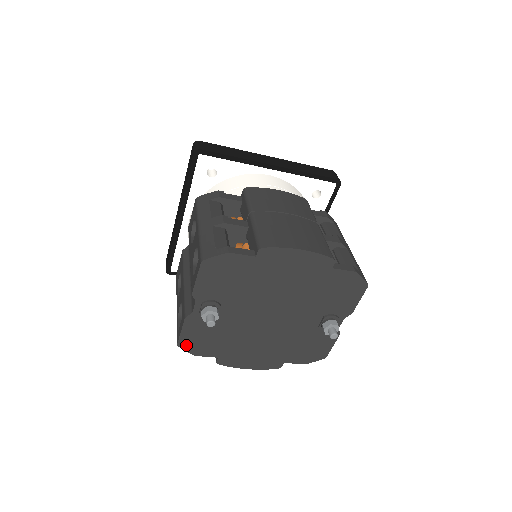
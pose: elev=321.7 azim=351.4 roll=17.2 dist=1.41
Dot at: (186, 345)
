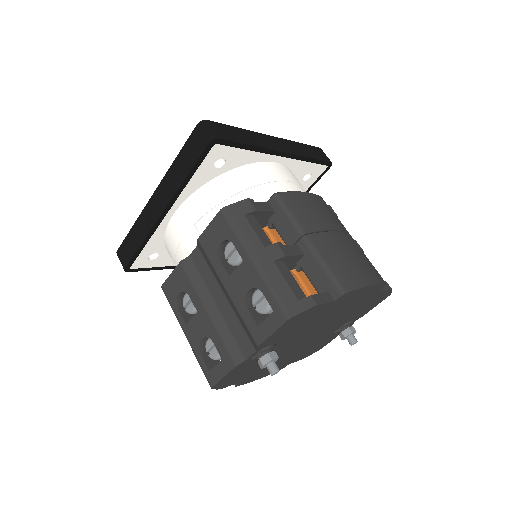
Dot at: (219, 385)
